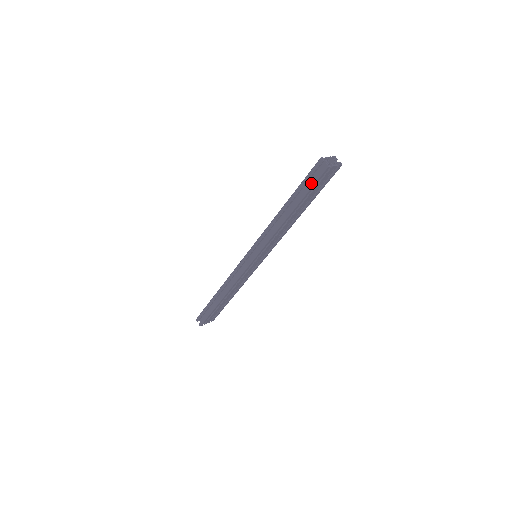
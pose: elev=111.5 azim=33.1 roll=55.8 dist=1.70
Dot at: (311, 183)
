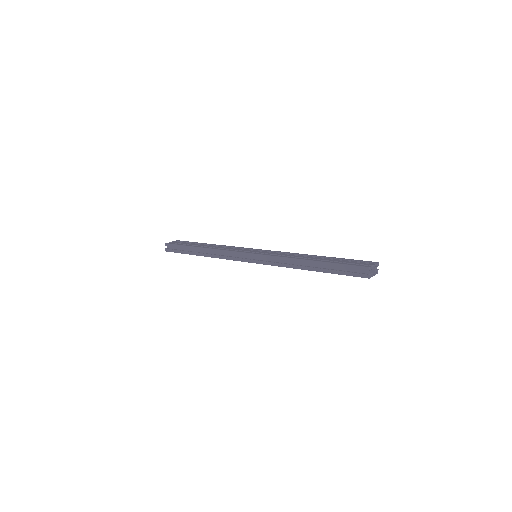
Dot at: (346, 273)
